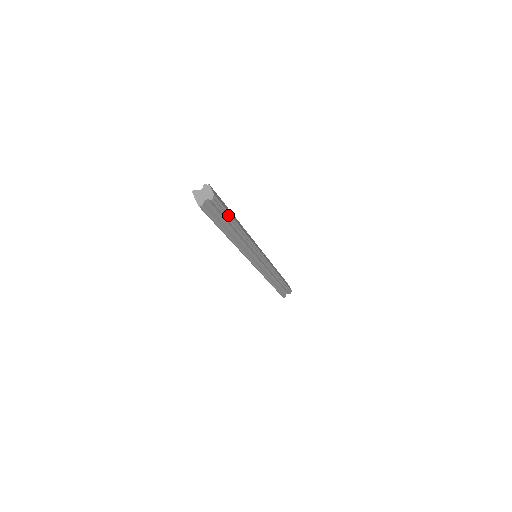
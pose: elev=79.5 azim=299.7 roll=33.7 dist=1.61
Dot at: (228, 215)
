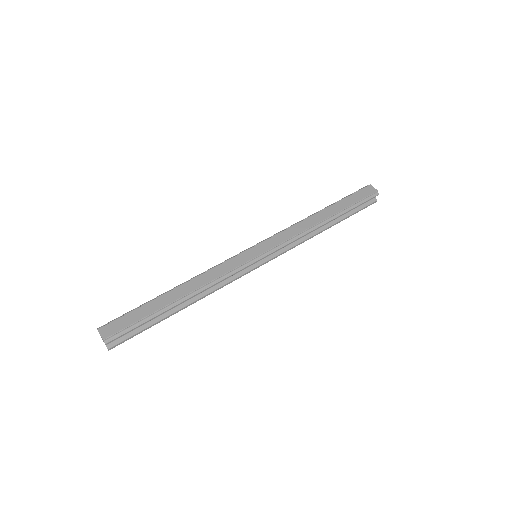
Dot at: (145, 319)
